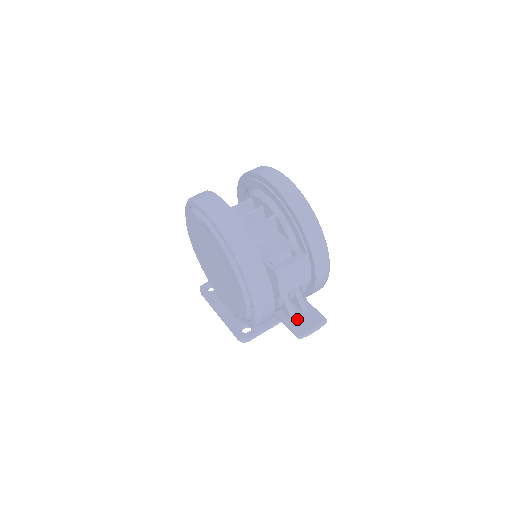
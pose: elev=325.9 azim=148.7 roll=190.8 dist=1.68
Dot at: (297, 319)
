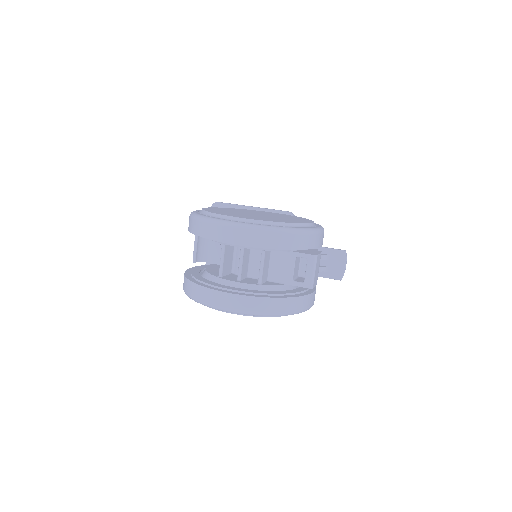
Dot at: (327, 268)
